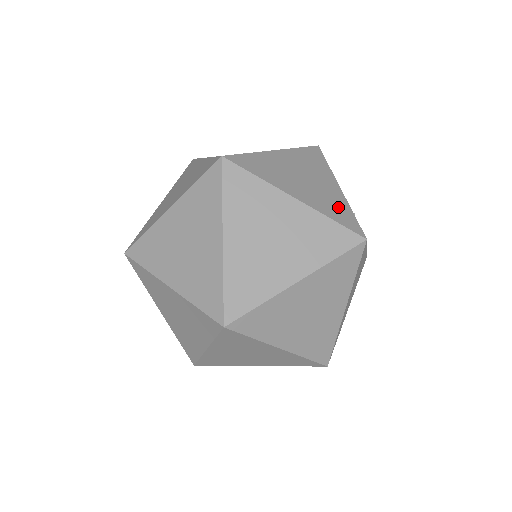
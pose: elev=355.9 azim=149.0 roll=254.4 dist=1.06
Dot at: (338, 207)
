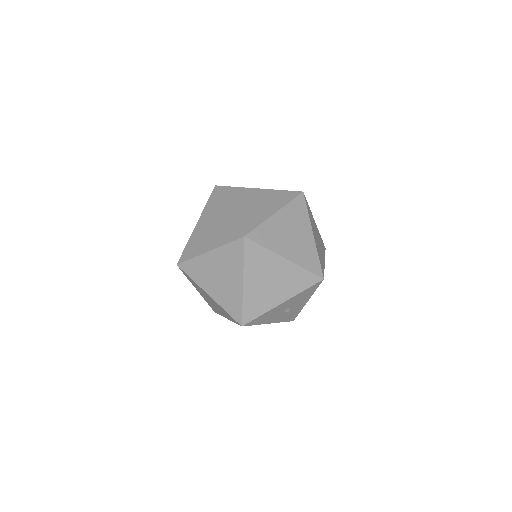
Dot at: (258, 306)
